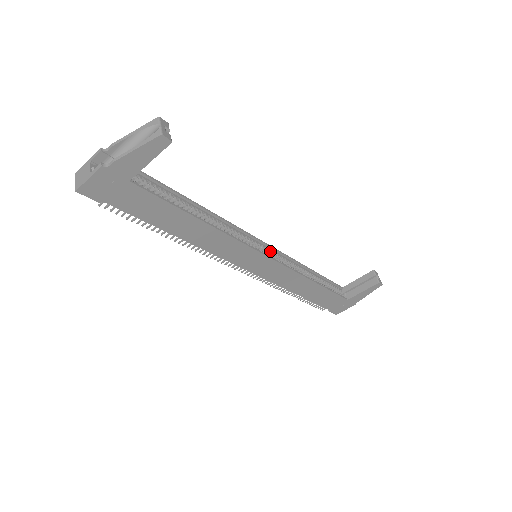
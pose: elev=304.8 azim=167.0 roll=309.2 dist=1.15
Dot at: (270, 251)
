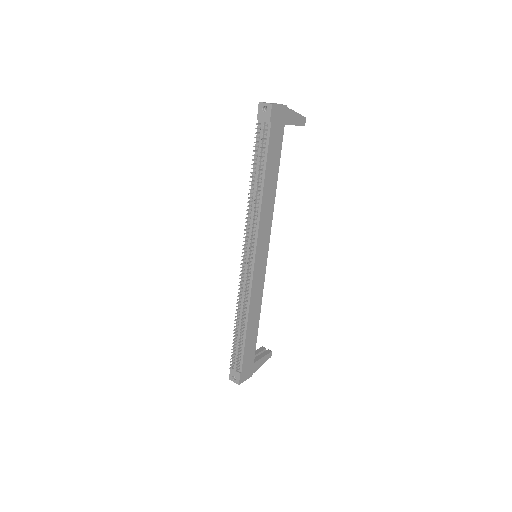
Dot at: occluded
